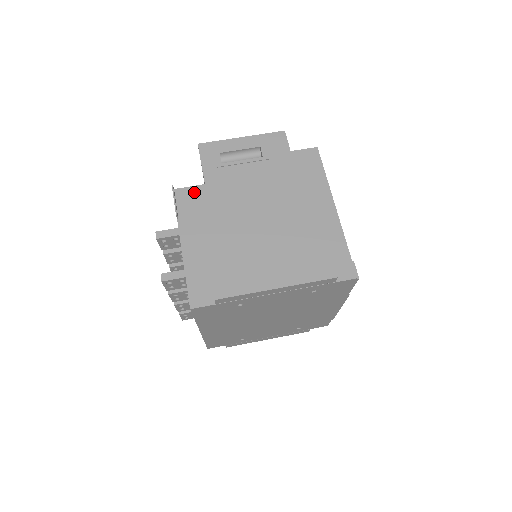
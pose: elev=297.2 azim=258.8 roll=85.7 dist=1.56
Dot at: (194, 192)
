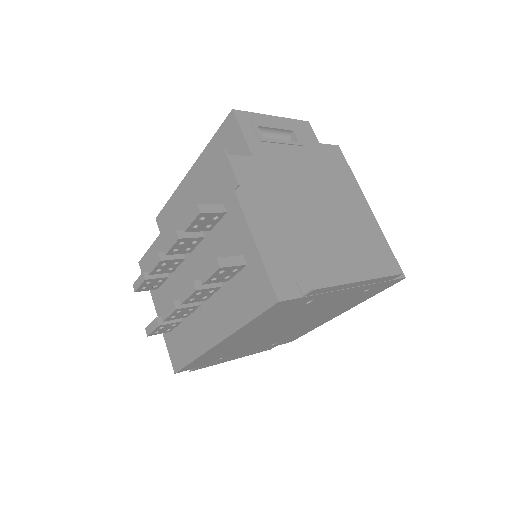
Dot at: (244, 163)
